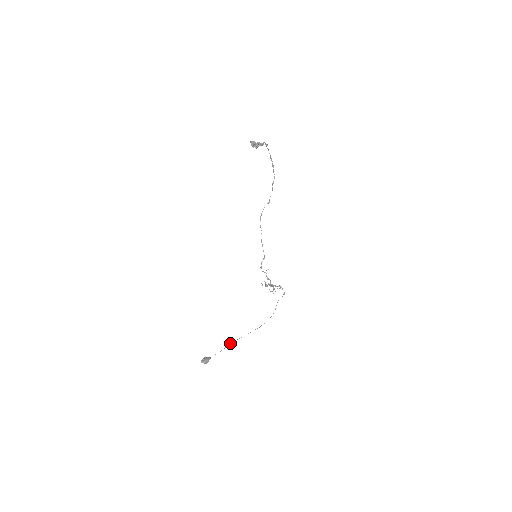
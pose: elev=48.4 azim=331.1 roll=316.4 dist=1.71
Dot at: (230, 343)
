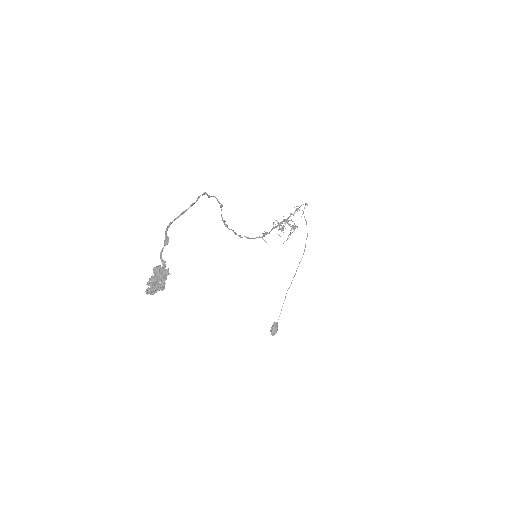
Dot at: (285, 296)
